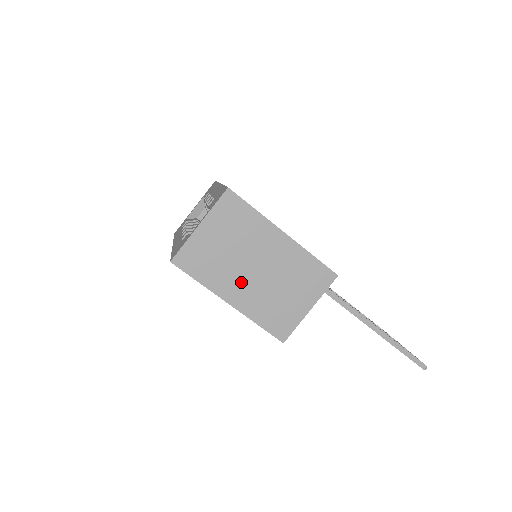
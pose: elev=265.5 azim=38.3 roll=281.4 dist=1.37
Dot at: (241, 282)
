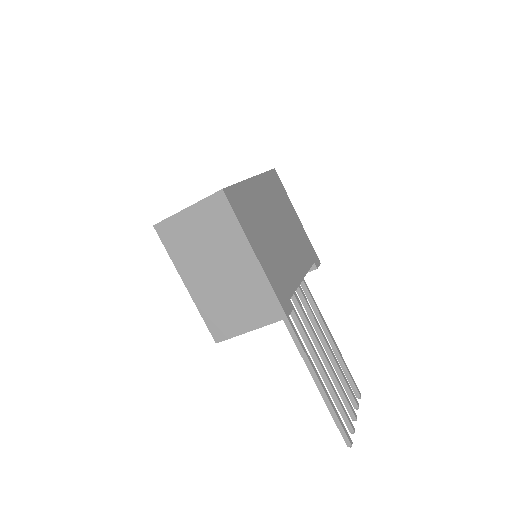
Dot at: (202, 274)
